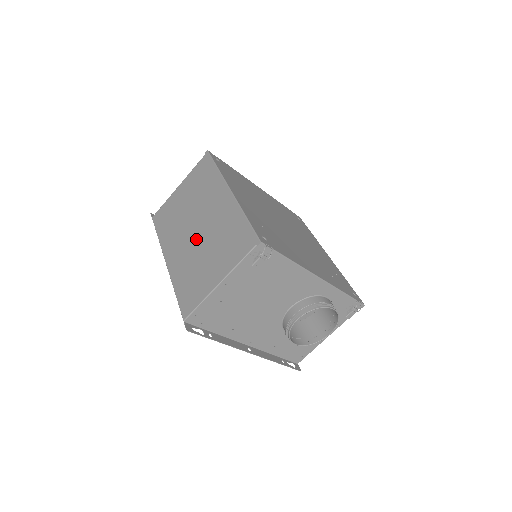
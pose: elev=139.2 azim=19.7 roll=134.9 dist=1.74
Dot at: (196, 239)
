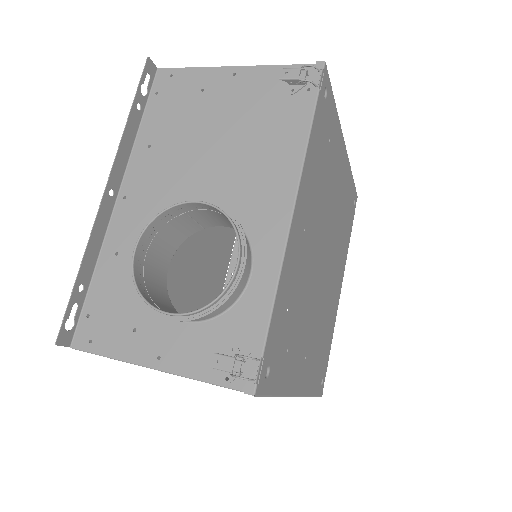
Dot at: occluded
